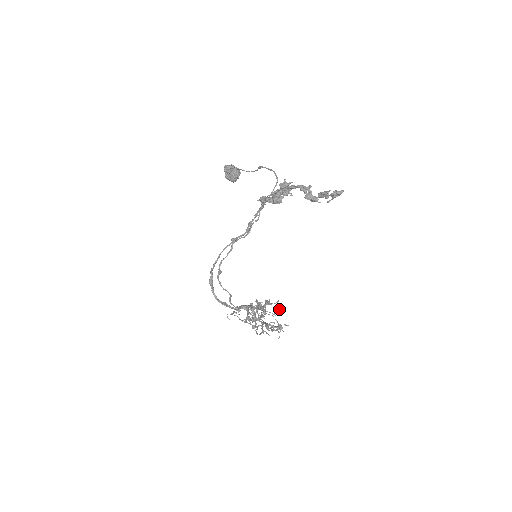
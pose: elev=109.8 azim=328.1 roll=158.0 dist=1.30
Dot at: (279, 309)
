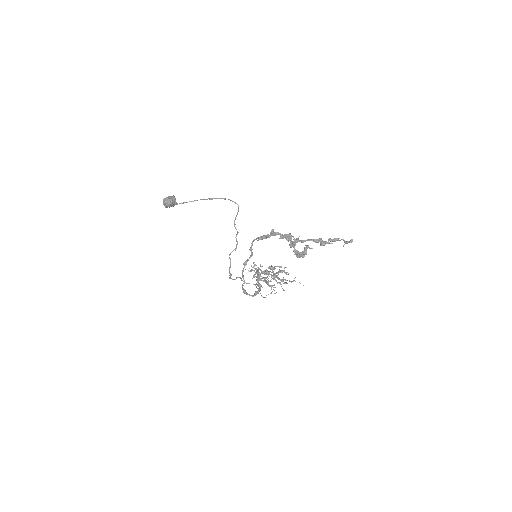
Dot at: occluded
